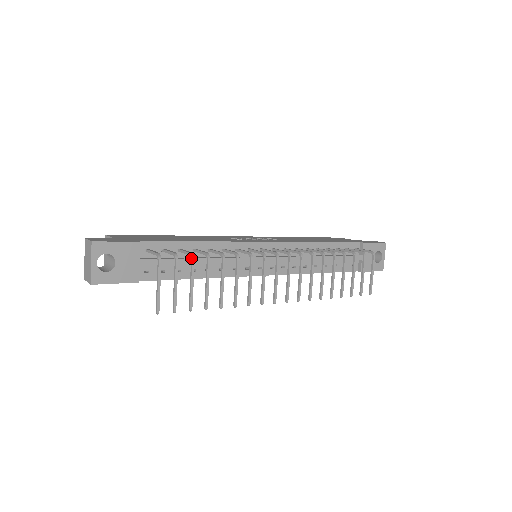
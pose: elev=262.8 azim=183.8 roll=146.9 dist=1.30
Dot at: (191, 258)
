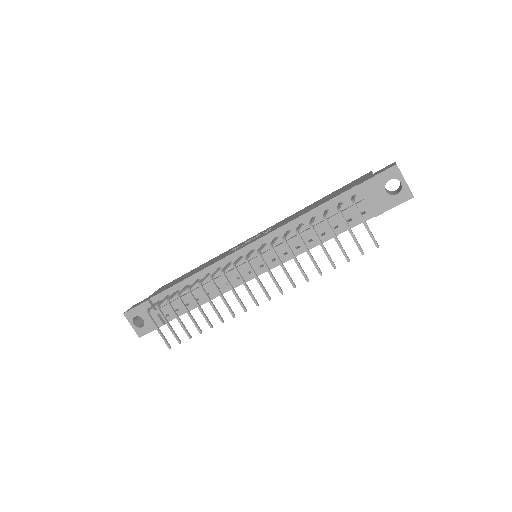
Dot at: (168, 303)
